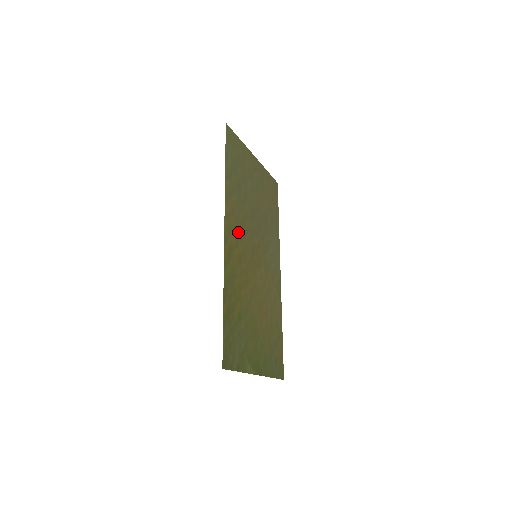
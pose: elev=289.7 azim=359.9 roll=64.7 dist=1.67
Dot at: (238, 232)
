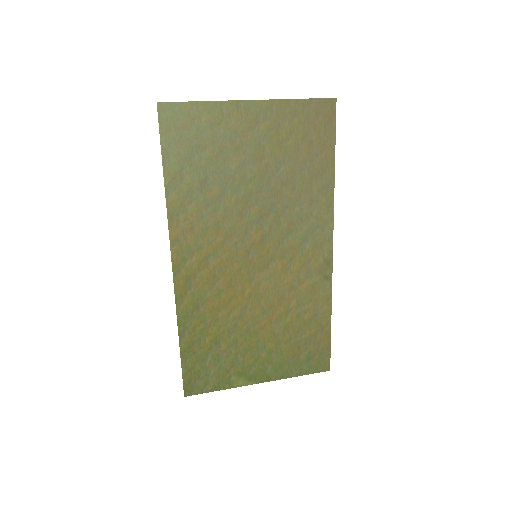
Dot at: (206, 247)
